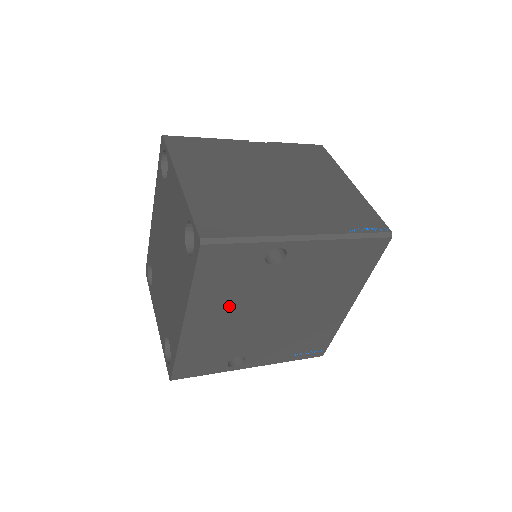
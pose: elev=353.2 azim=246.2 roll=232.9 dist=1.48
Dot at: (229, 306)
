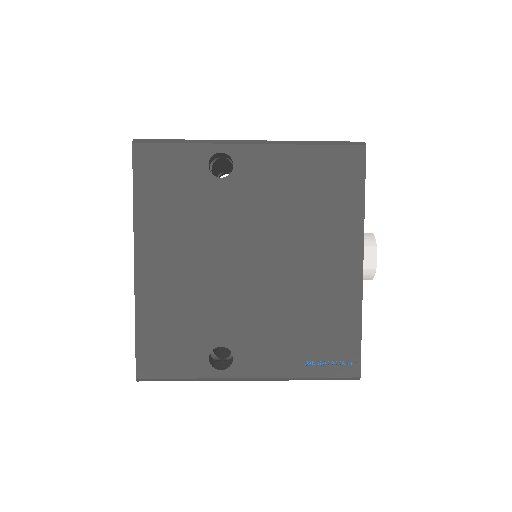
Dot at: (185, 242)
